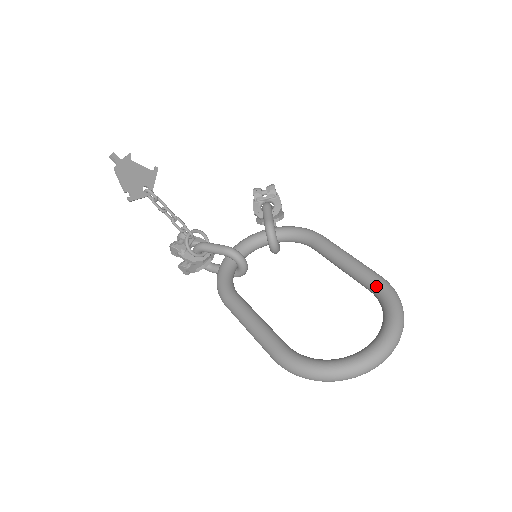
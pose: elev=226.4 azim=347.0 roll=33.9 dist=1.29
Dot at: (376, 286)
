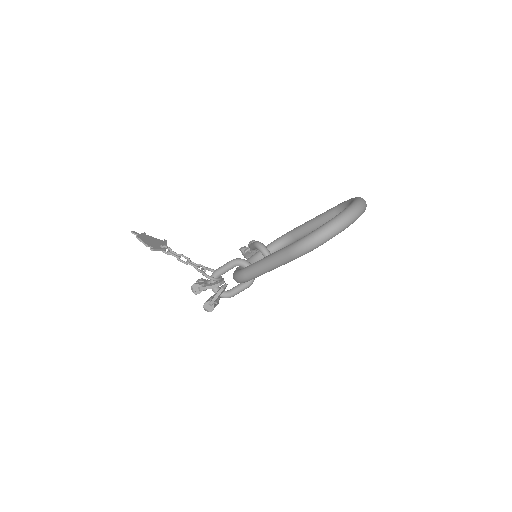
Dot at: (339, 206)
